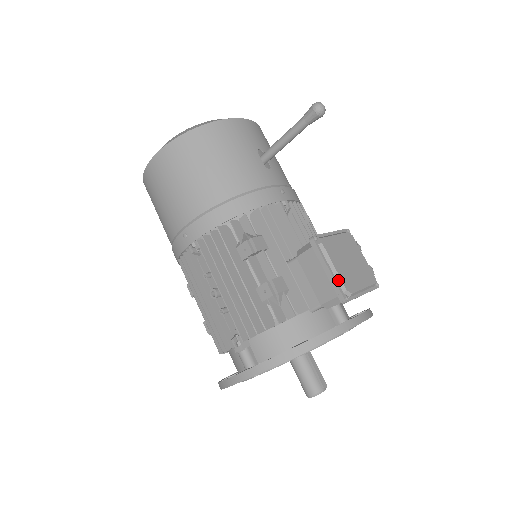
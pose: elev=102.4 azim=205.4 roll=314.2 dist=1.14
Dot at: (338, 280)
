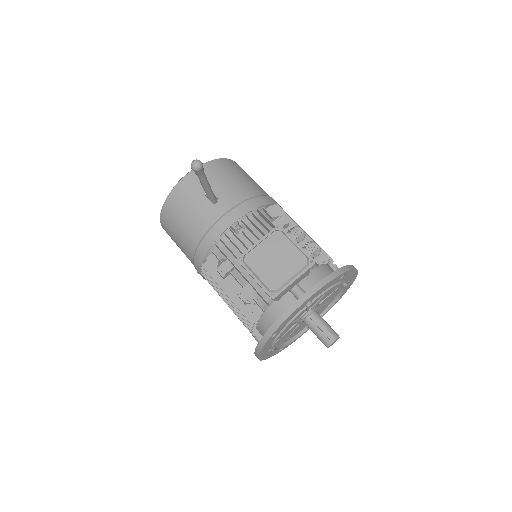
Dot at: (263, 284)
